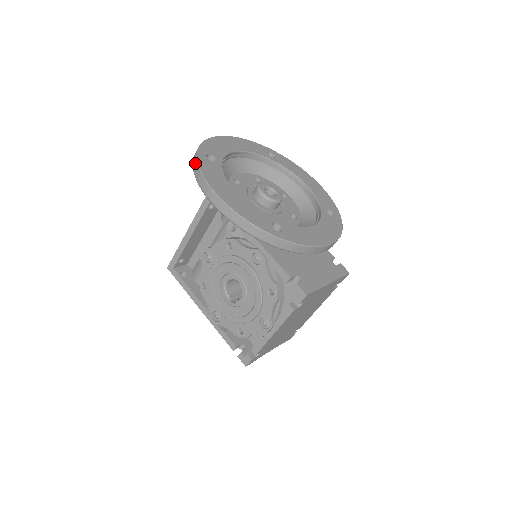
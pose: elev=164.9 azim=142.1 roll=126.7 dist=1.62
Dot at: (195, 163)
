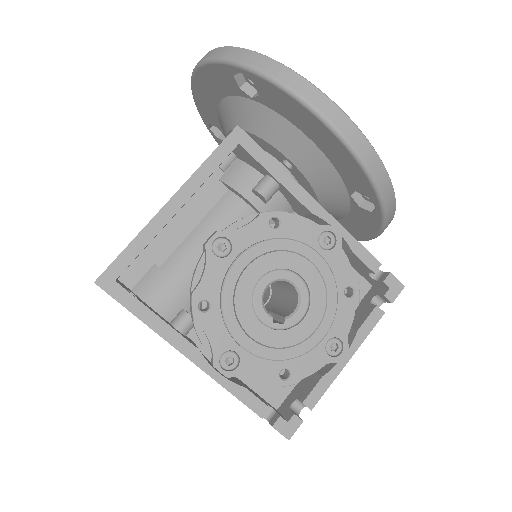
Dot at: (268, 62)
